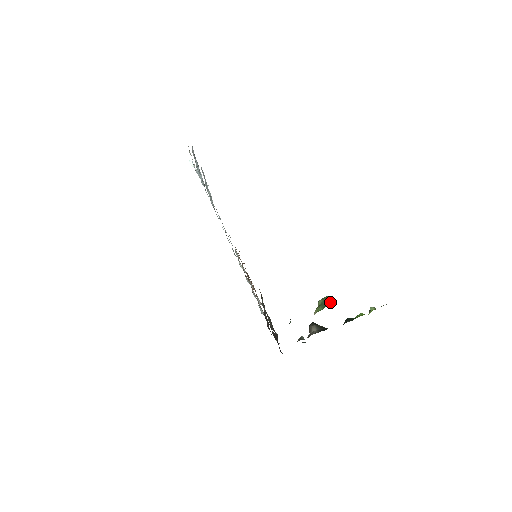
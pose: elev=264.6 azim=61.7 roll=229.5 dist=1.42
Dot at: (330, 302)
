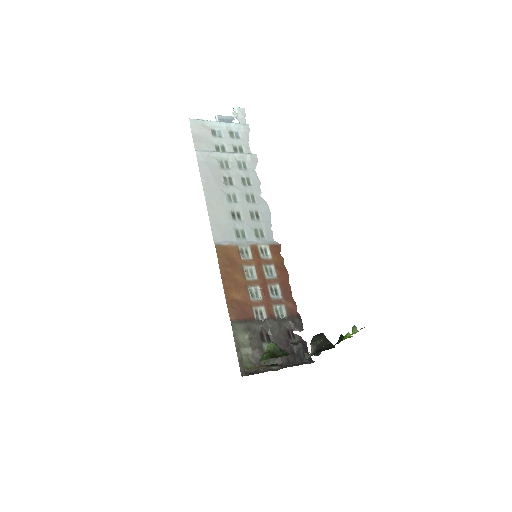
Dot at: (259, 362)
